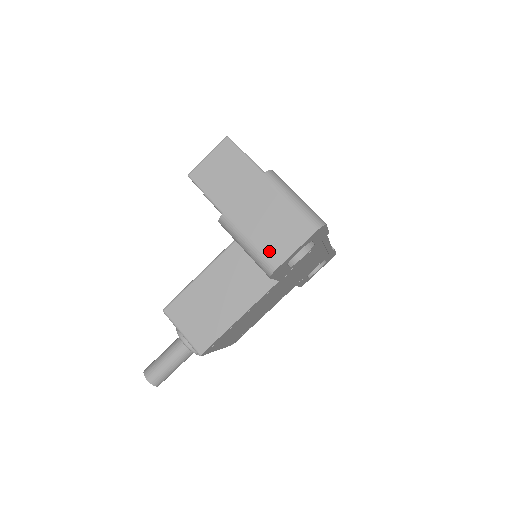
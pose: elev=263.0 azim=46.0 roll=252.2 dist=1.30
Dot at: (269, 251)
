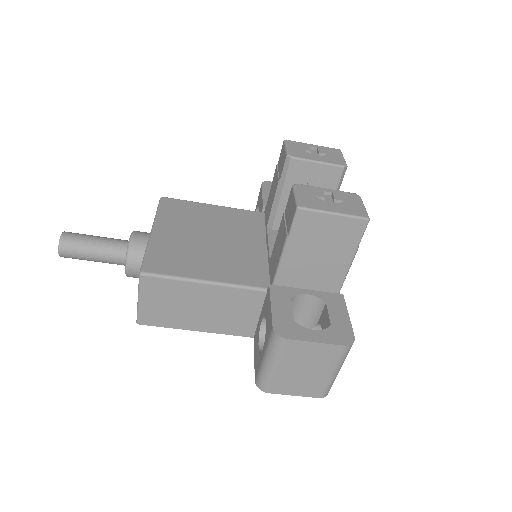
Dot at: (278, 383)
